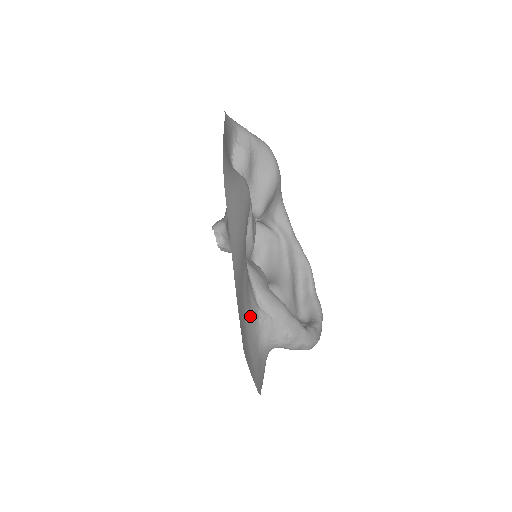
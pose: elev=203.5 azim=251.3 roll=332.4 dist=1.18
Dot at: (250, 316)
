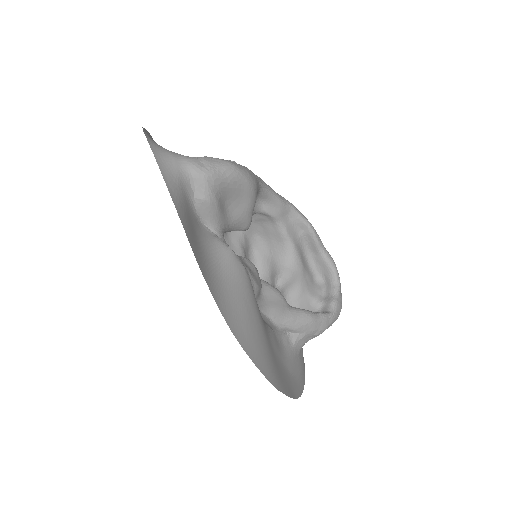
Dot at: (286, 354)
